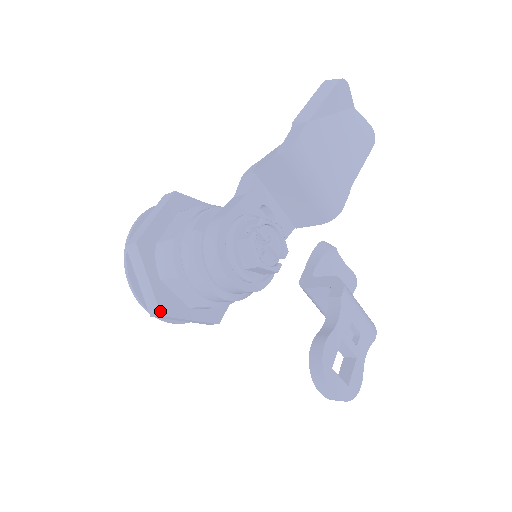
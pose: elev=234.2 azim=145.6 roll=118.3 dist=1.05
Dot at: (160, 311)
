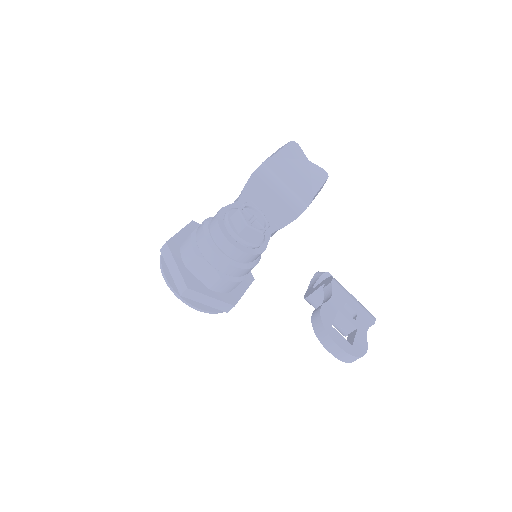
Dot at: (186, 285)
